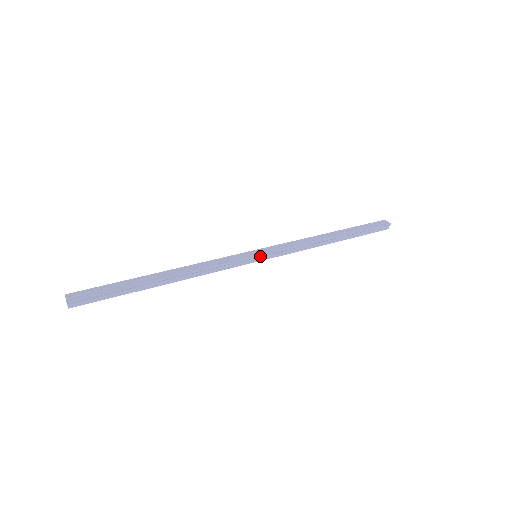
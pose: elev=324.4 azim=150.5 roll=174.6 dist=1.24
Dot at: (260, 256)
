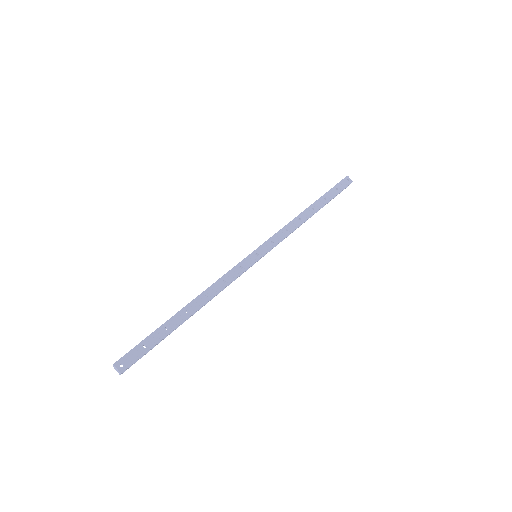
Dot at: occluded
